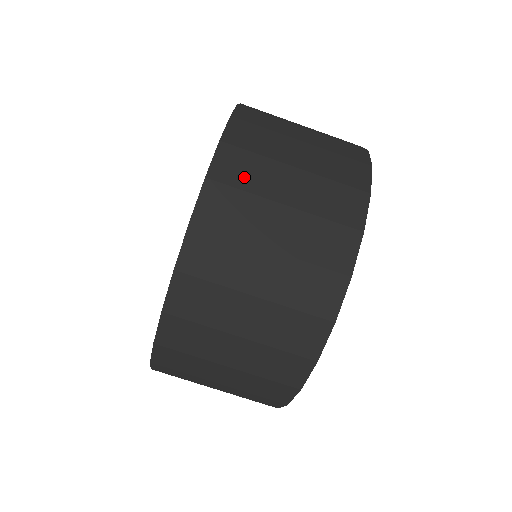
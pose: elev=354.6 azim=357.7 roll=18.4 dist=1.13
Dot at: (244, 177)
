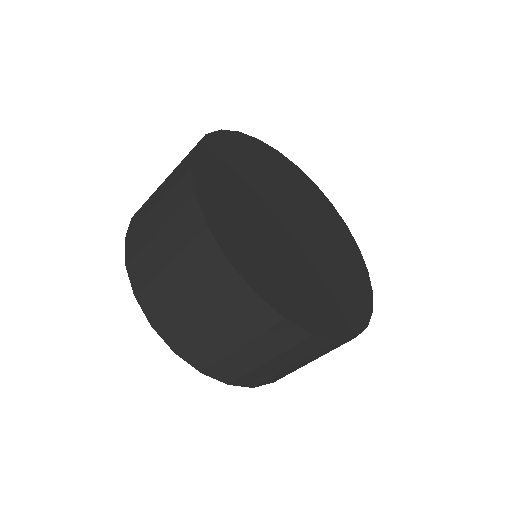
Dot at: (138, 243)
